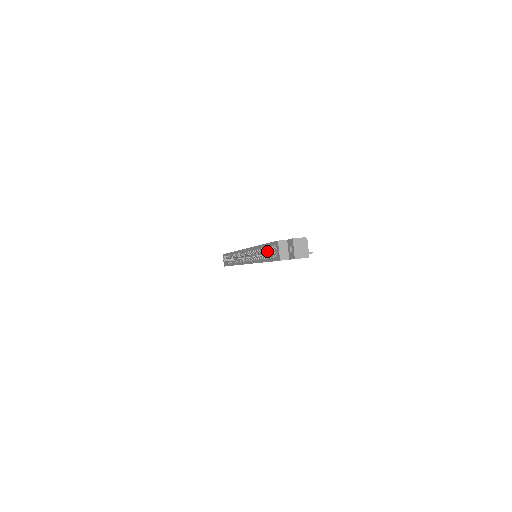
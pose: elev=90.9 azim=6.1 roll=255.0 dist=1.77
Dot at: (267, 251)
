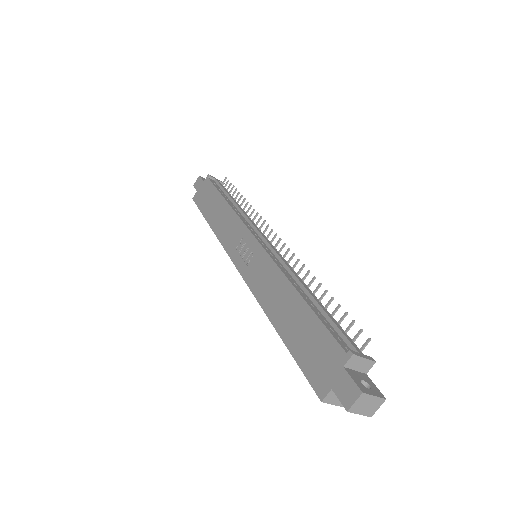
Dot at: occluded
